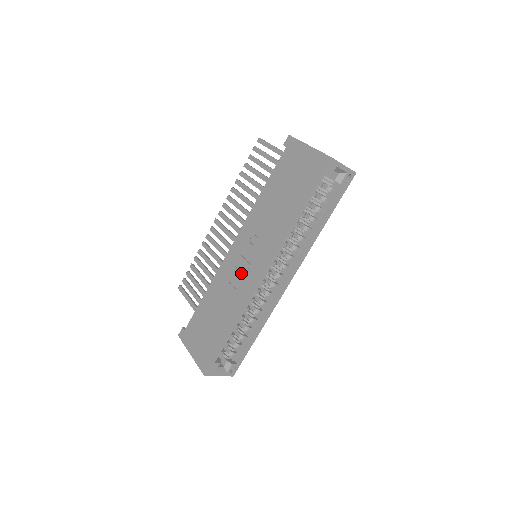
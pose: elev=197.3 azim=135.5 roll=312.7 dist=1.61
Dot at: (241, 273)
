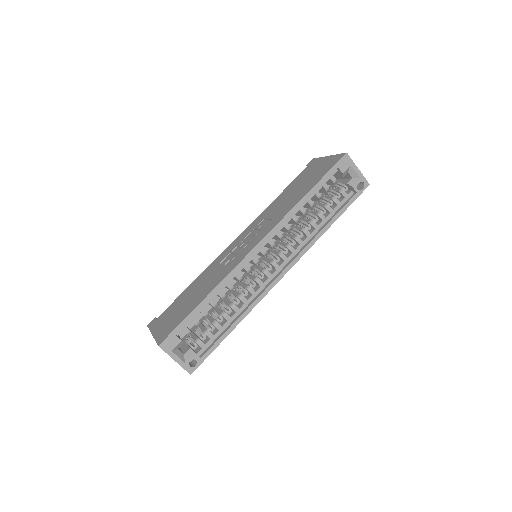
Dot at: (236, 252)
